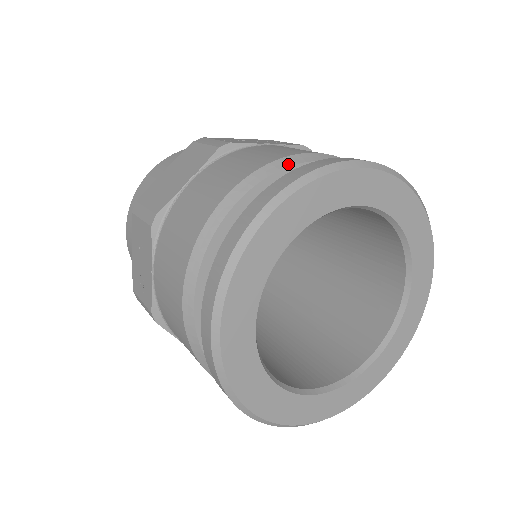
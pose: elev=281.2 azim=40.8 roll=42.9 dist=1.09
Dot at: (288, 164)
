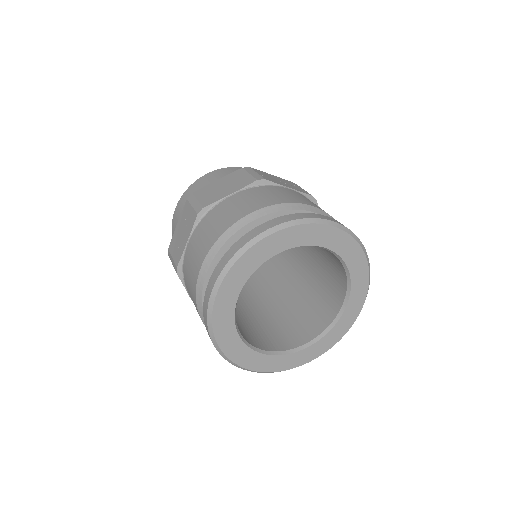
Dot at: (293, 208)
